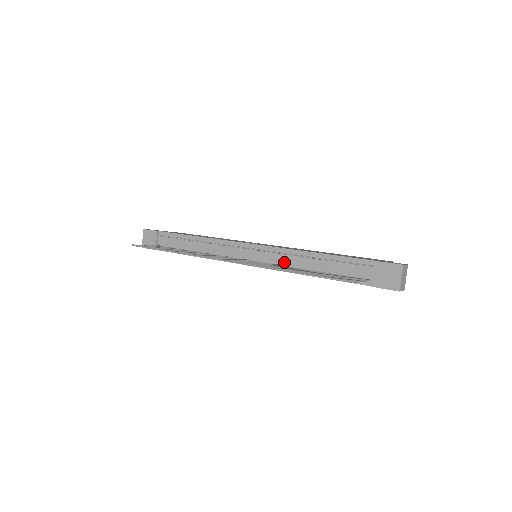
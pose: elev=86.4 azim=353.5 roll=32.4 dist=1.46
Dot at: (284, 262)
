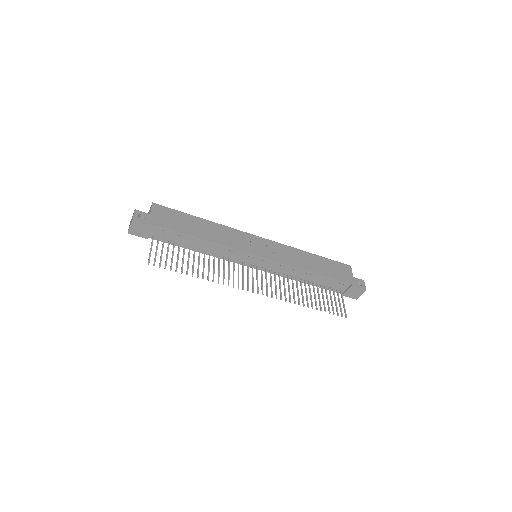
Dot at: (285, 272)
